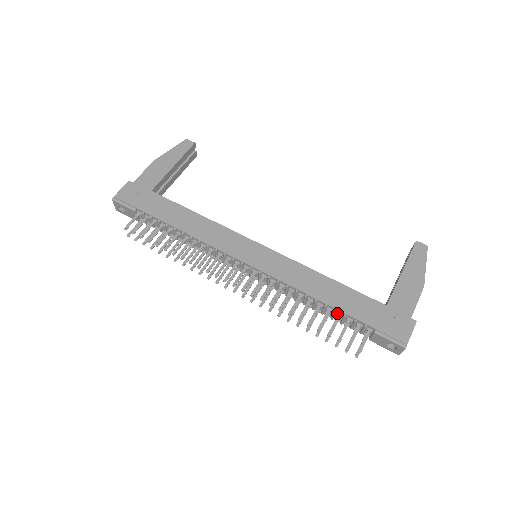
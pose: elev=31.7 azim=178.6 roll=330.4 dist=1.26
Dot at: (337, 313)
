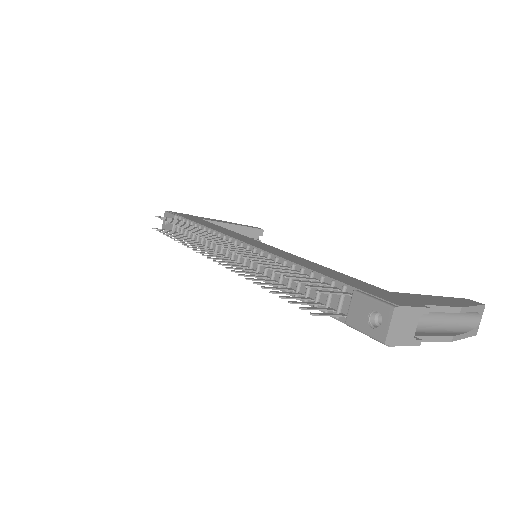
Dot at: (313, 277)
